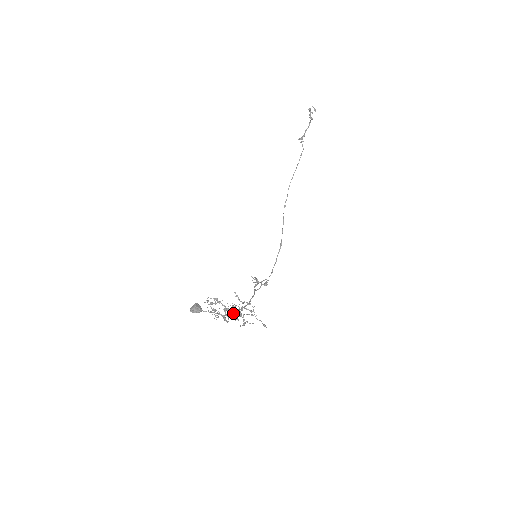
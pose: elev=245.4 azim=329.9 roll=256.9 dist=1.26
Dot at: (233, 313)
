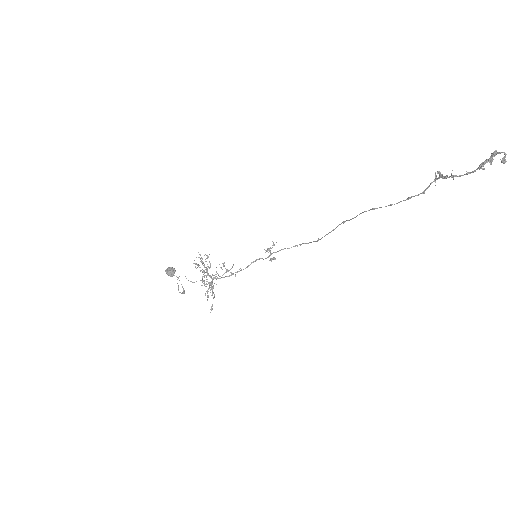
Dot at: (212, 275)
